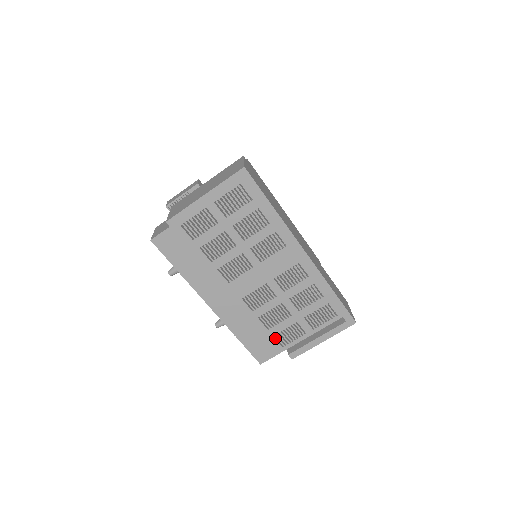
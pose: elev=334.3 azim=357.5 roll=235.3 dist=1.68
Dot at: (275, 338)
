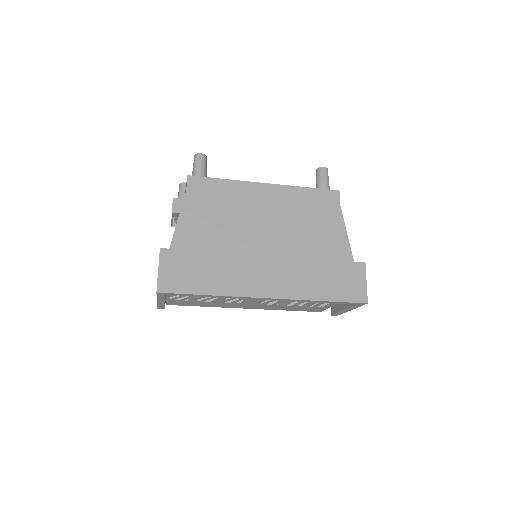
Dot at: (313, 306)
